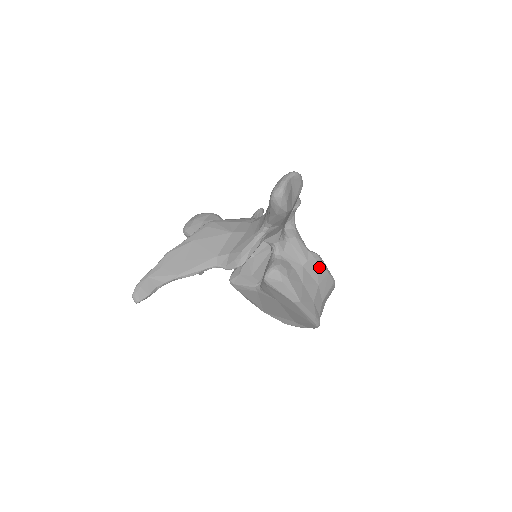
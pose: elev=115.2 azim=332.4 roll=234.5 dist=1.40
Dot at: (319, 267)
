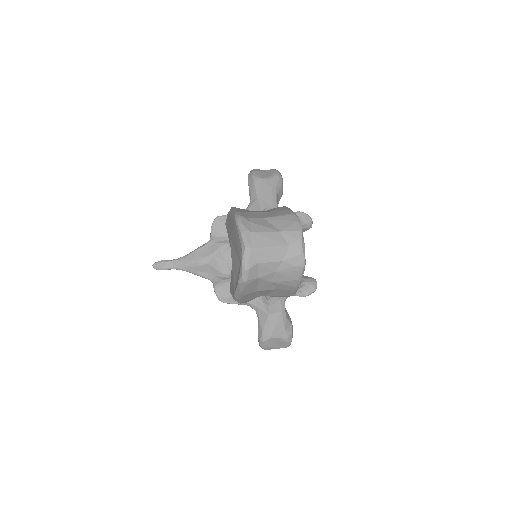
Dot at: (280, 208)
